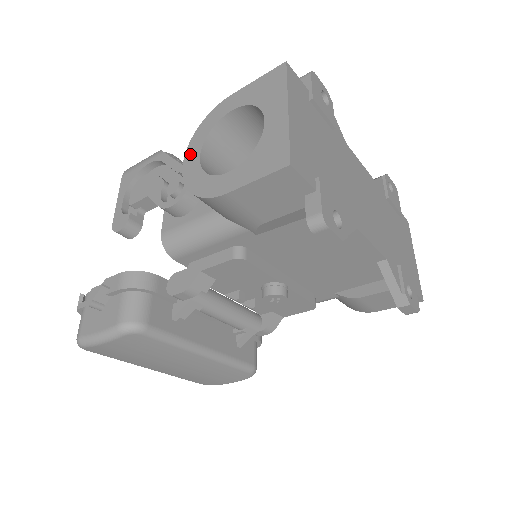
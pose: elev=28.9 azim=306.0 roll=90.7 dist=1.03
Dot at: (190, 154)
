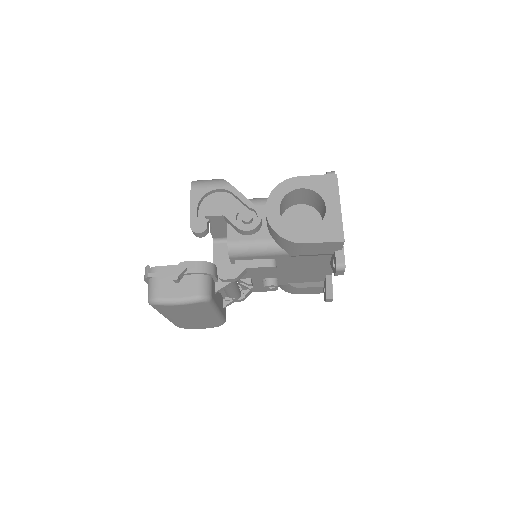
Dot at: (271, 205)
